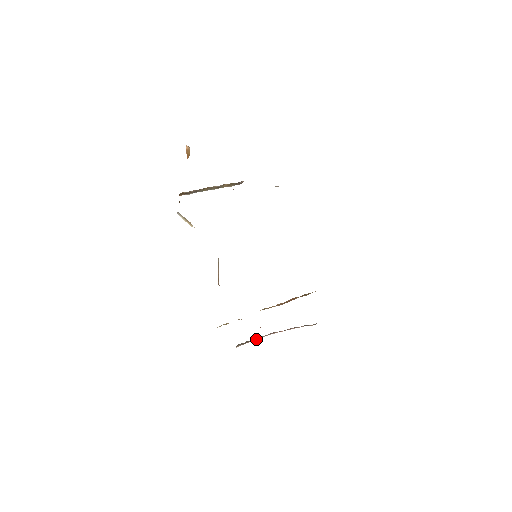
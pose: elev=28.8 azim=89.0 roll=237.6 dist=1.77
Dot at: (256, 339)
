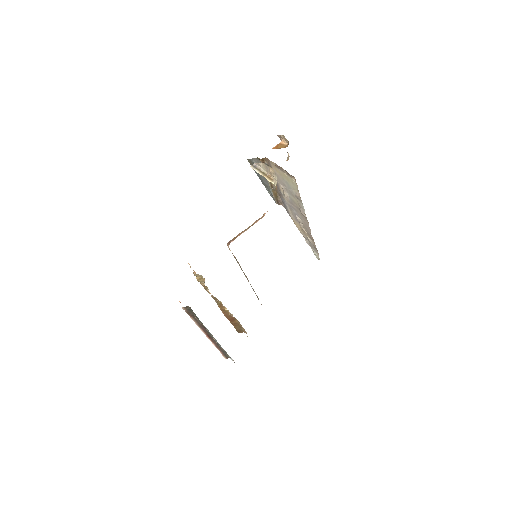
Dot at: (193, 320)
